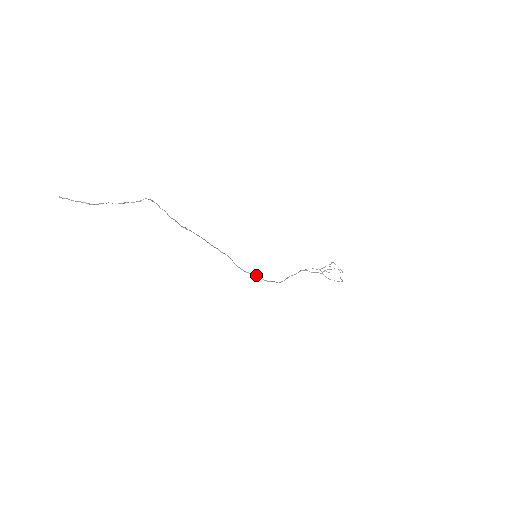
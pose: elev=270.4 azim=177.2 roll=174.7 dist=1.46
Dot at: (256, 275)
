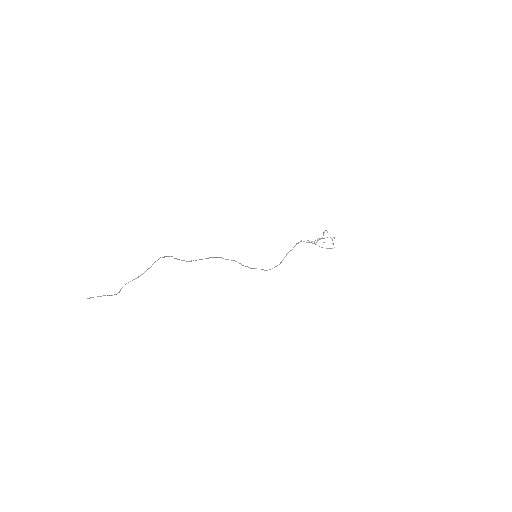
Dot at: occluded
